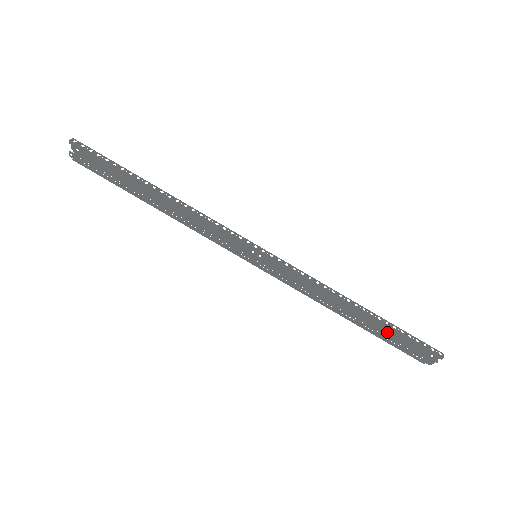
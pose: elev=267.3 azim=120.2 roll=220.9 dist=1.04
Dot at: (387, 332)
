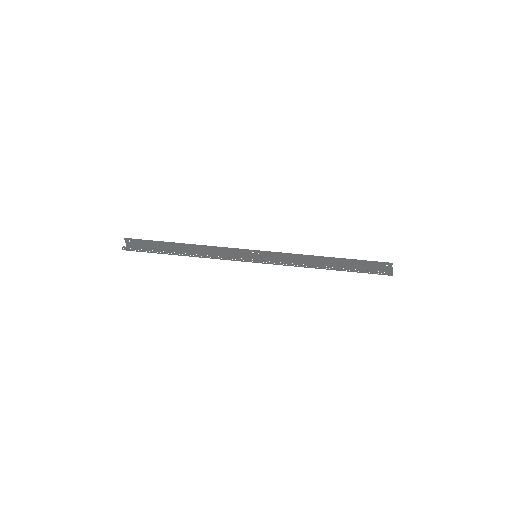
Dot at: (354, 264)
